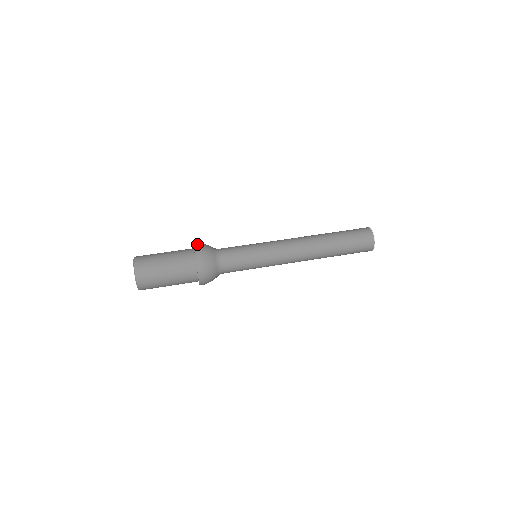
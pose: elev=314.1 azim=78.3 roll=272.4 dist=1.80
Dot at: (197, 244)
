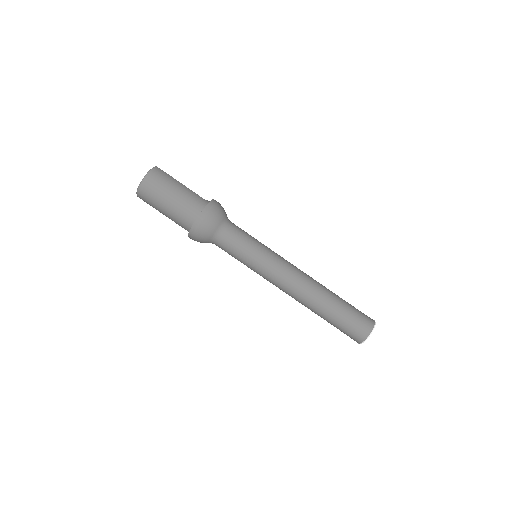
Dot at: (210, 207)
